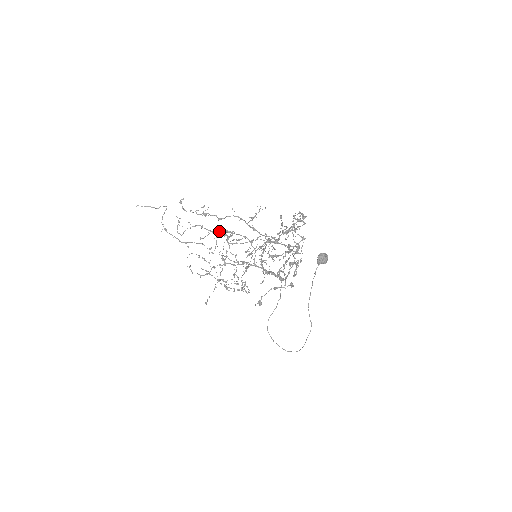
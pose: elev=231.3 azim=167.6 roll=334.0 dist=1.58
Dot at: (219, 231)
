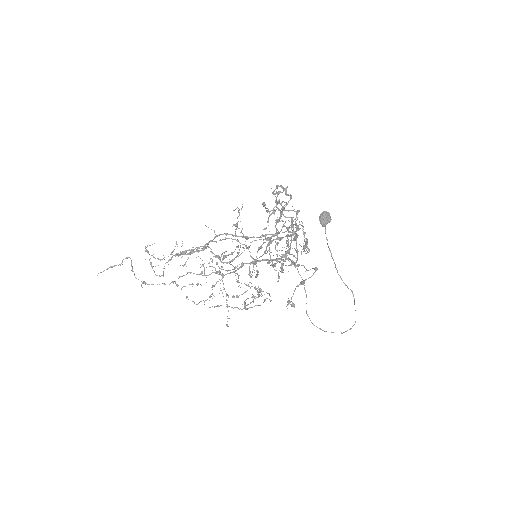
Dot at: (198, 248)
